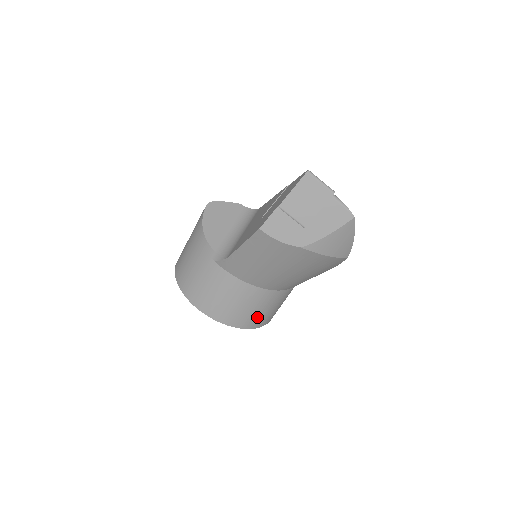
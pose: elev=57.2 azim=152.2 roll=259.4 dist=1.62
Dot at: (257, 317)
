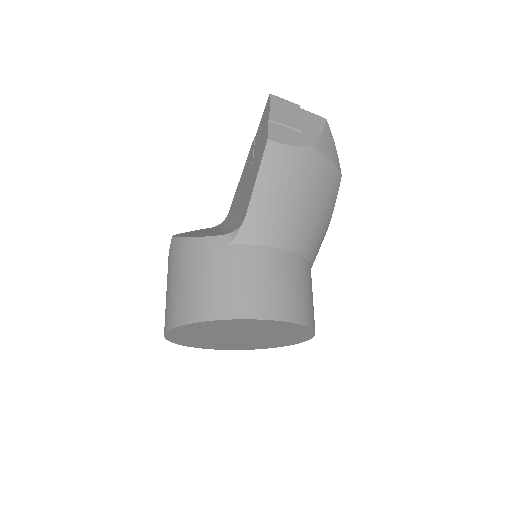
Dot at: (307, 305)
